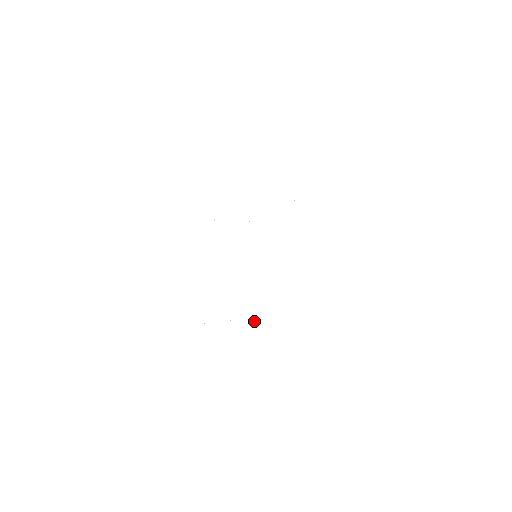
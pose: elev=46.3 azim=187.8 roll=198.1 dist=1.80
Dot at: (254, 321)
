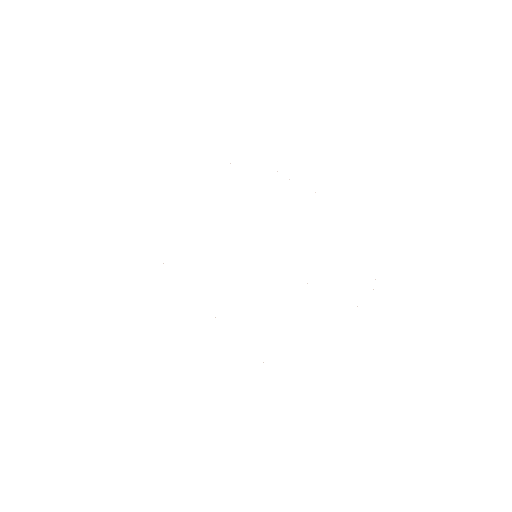
Dot at: occluded
